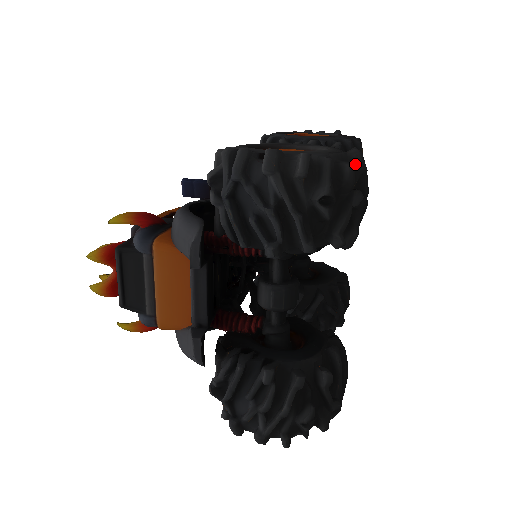
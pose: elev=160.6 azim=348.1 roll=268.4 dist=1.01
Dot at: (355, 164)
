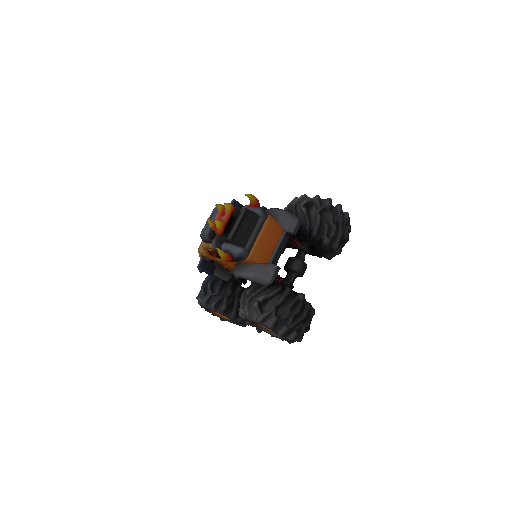
Dot at: occluded
